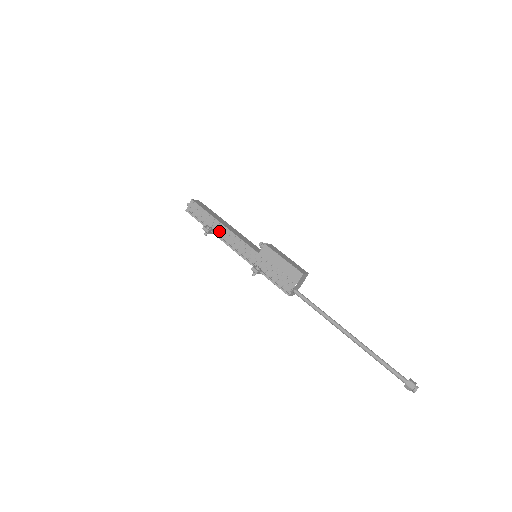
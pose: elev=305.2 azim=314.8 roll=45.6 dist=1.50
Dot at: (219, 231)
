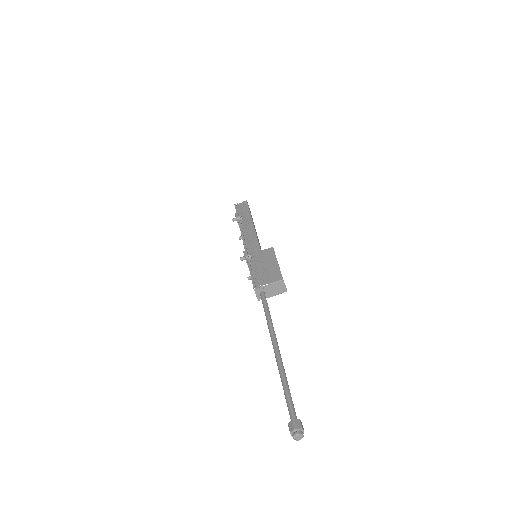
Dot at: (246, 225)
